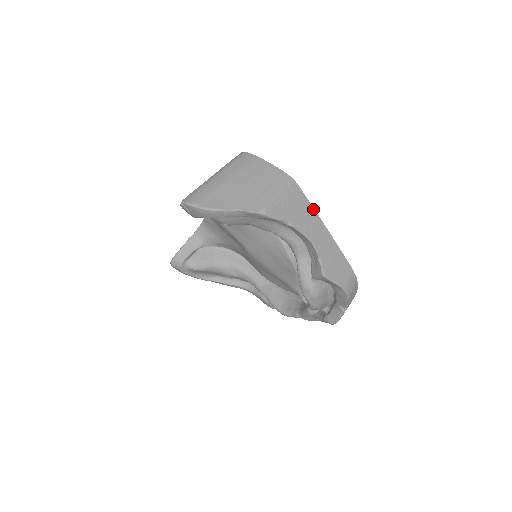
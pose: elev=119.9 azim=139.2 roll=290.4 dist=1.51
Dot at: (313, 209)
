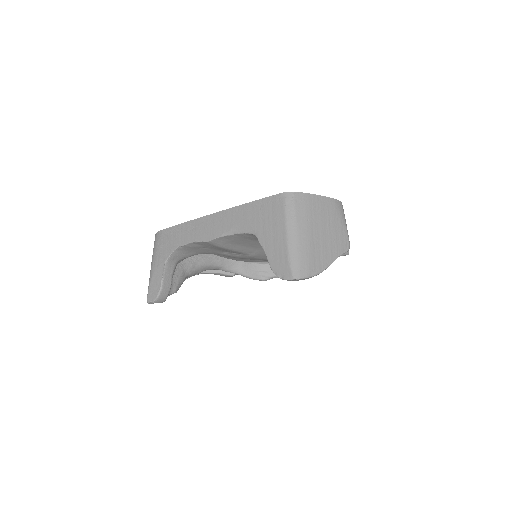
Dot at: occluded
